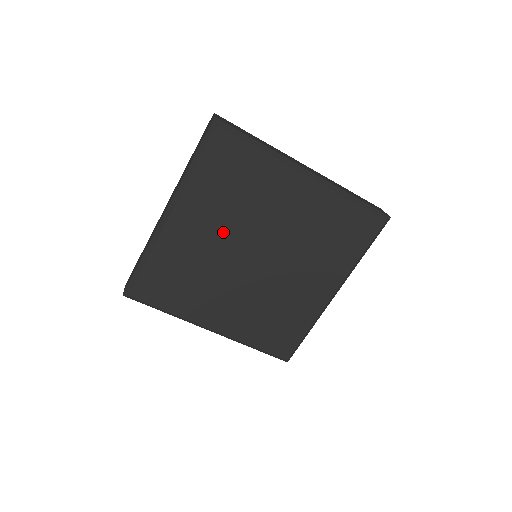
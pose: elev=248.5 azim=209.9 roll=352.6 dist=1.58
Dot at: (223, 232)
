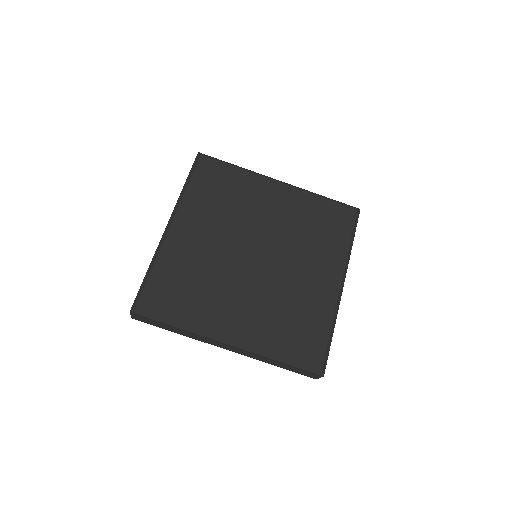
Dot at: (221, 233)
